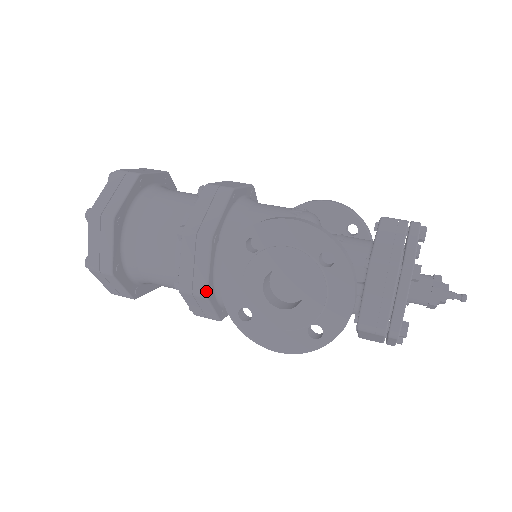
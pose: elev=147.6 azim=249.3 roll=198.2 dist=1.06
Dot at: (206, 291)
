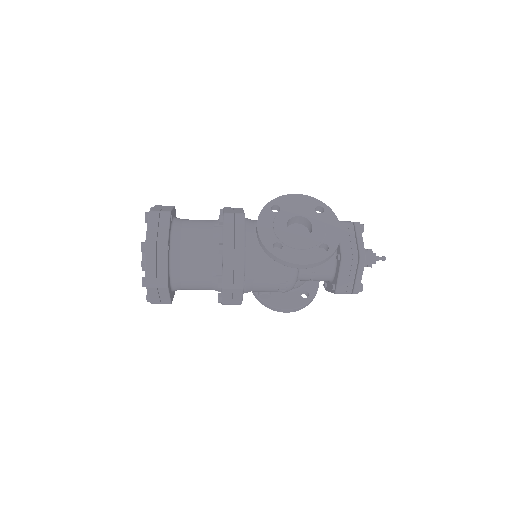
Dot at: occluded
